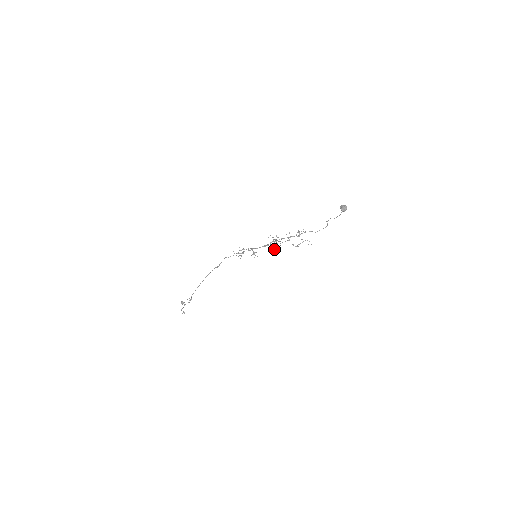
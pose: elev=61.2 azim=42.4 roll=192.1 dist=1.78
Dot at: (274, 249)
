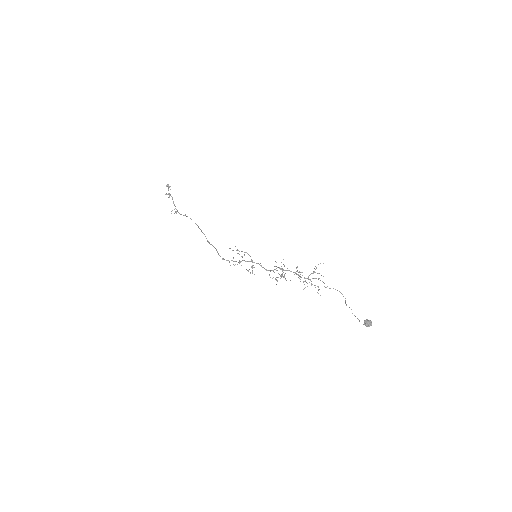
Dot at: (276, 277)
